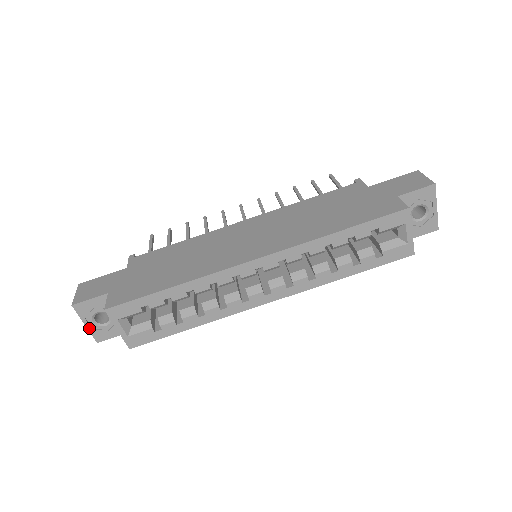
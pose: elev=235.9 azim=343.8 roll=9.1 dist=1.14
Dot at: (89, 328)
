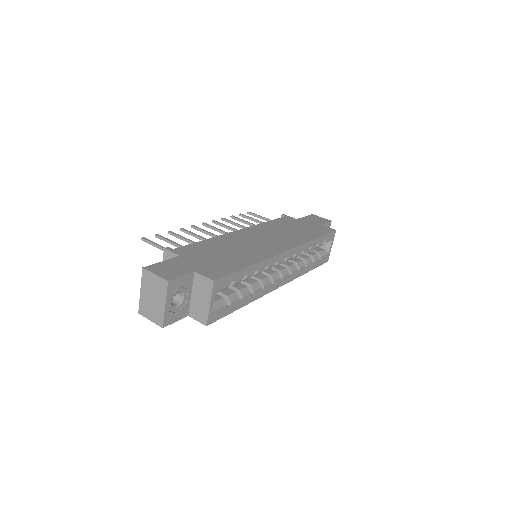
Dot at: (166, 309)
